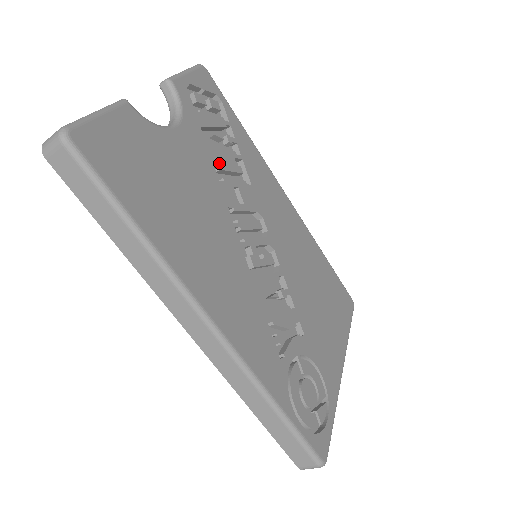
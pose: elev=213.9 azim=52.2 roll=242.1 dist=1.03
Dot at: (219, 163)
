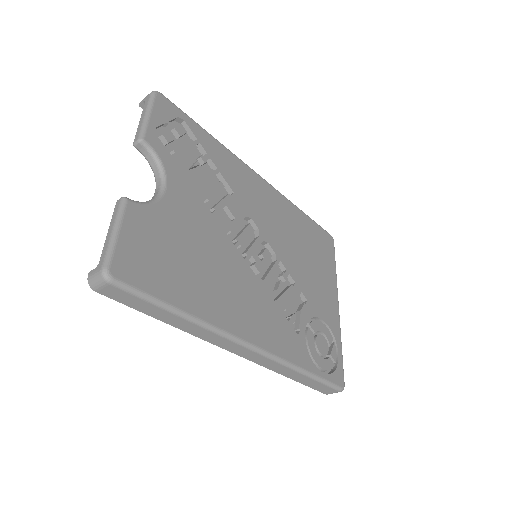
Dot at: (206, 194)
